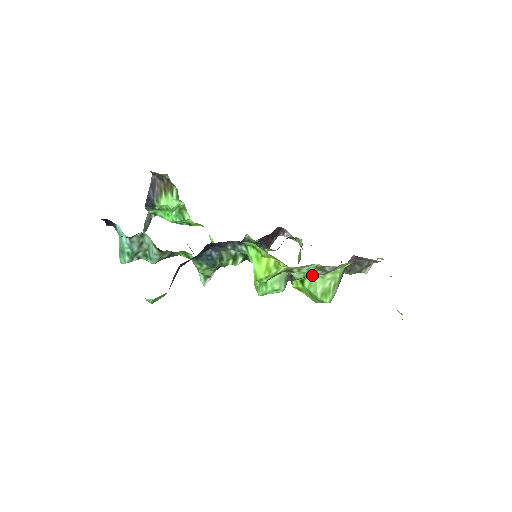
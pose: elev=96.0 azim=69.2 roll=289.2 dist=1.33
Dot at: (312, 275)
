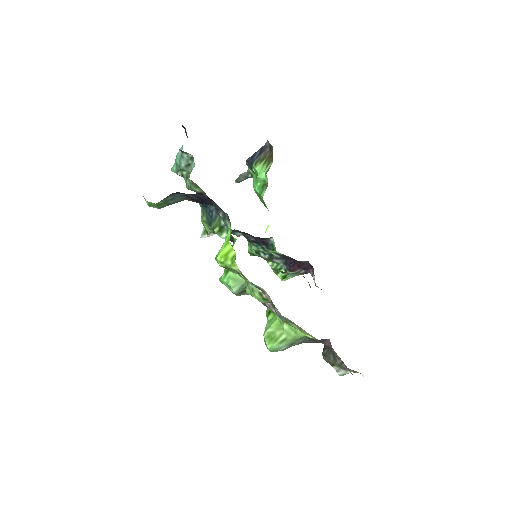
Dot at: (272, 310)
